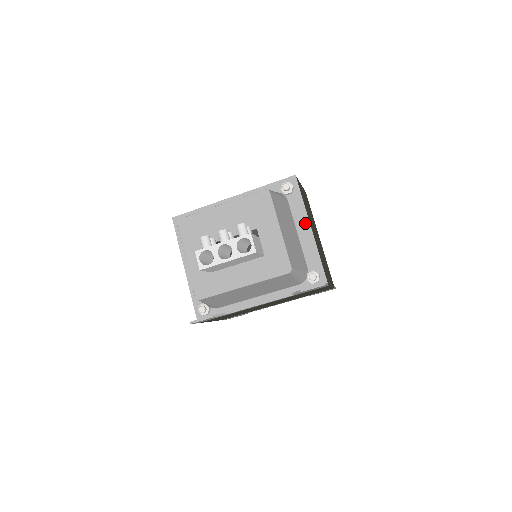
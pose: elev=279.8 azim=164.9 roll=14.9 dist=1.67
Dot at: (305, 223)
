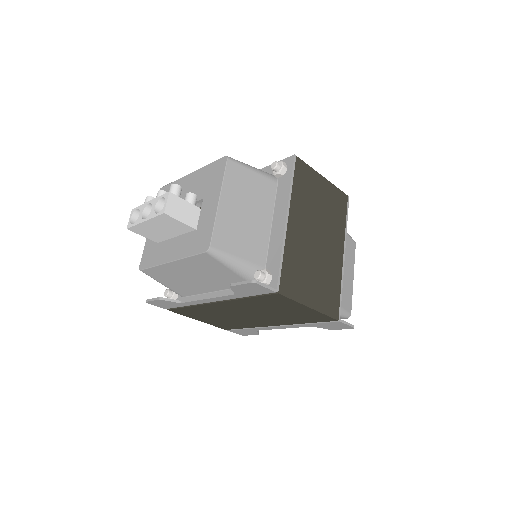
Dot at: (283, 211)
